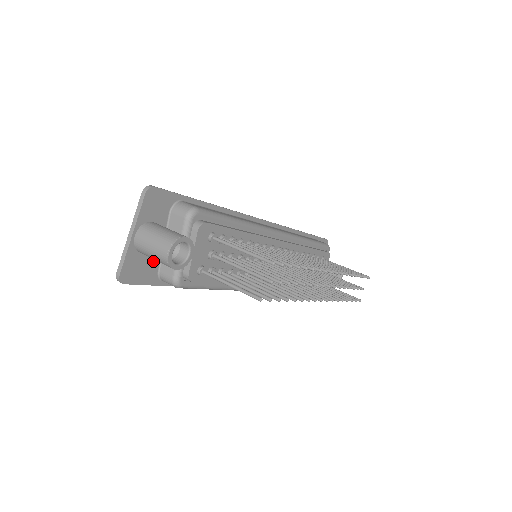
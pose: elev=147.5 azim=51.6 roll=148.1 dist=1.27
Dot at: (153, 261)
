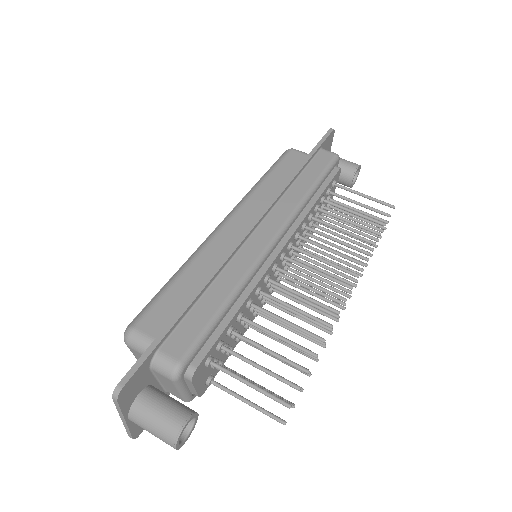
Dot at: occluded
